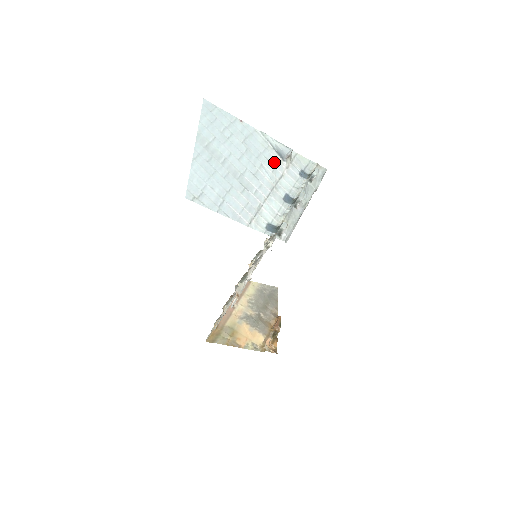
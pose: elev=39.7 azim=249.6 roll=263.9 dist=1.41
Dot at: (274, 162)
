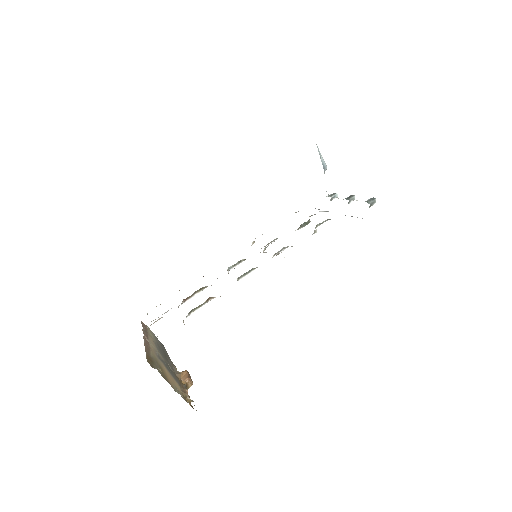
Dot at: occluded
